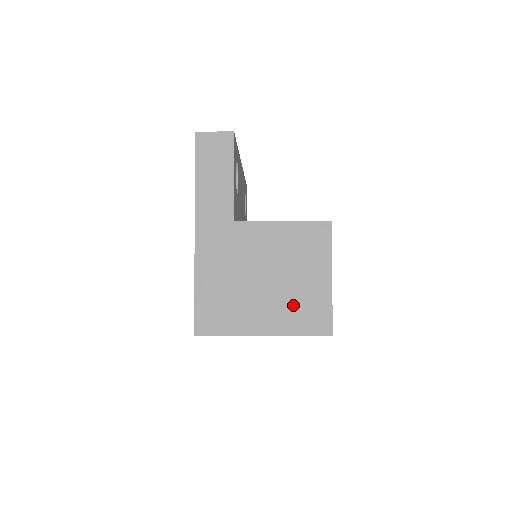
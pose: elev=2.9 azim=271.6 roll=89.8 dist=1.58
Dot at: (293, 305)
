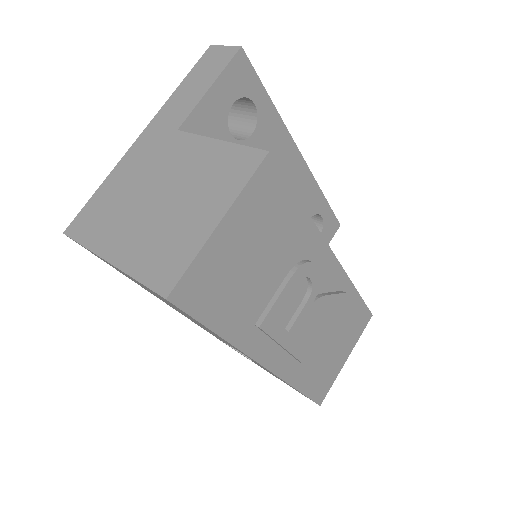
Dot at: (158, 238)
